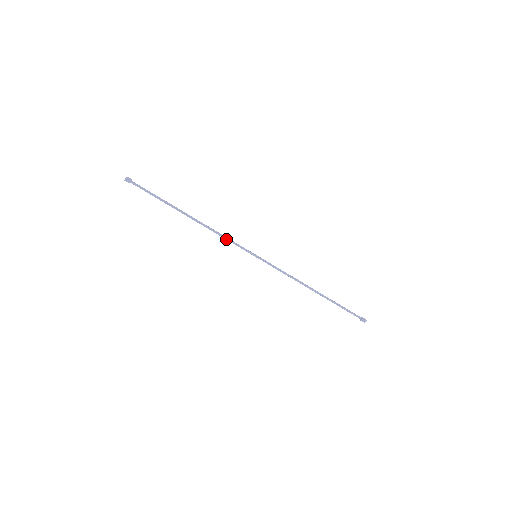
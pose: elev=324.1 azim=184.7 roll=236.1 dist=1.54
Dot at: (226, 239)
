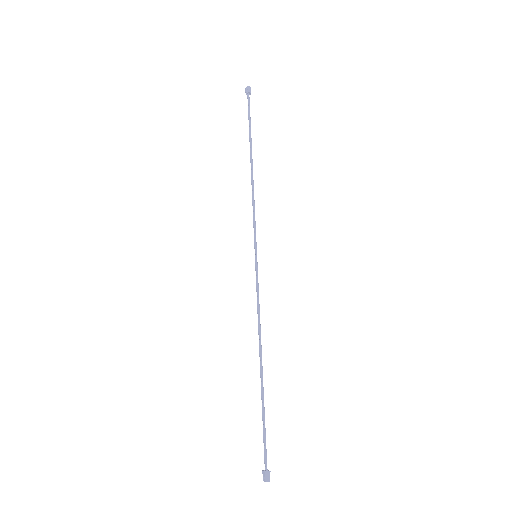
Dot at: (253, 211)
